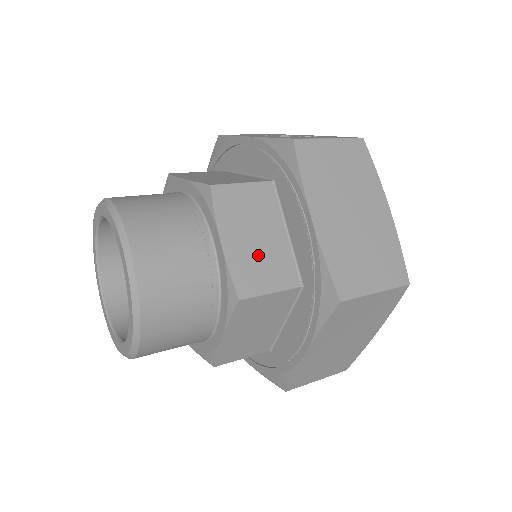
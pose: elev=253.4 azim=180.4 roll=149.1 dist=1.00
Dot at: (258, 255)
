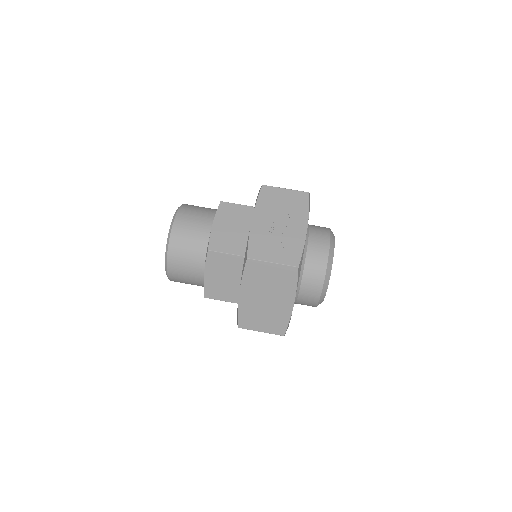
Dot at: (221, 285)
